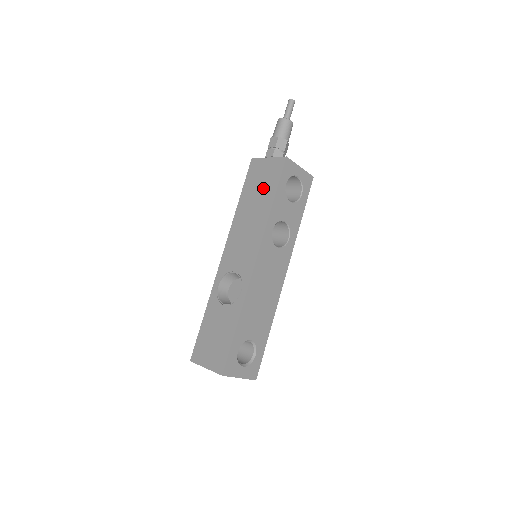
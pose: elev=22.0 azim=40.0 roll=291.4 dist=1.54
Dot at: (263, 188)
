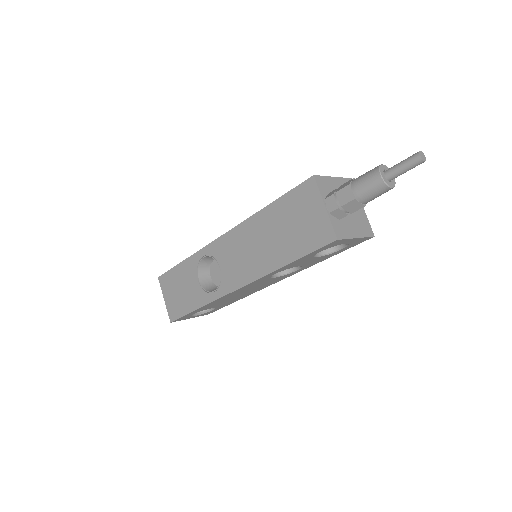
Dot at: (293, 234)
